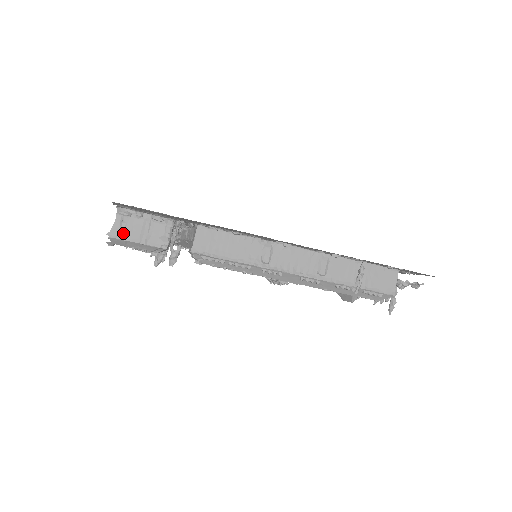
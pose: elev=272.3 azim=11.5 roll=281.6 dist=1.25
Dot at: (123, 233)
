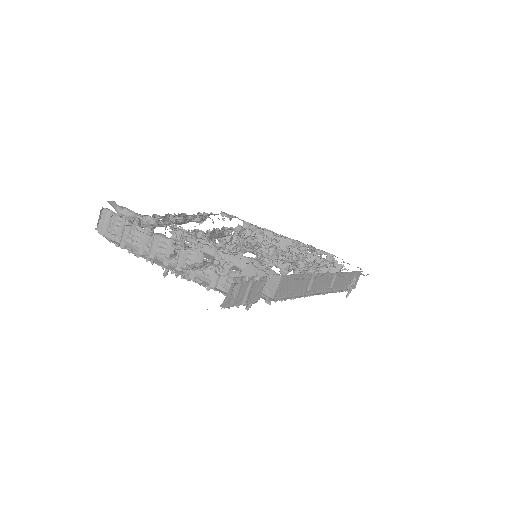
Dot at: (232, 300)
